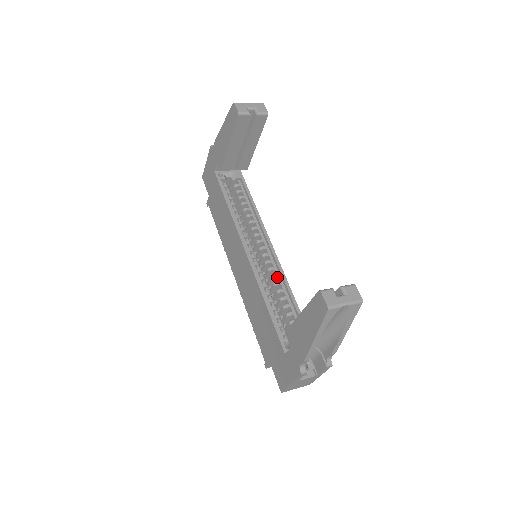
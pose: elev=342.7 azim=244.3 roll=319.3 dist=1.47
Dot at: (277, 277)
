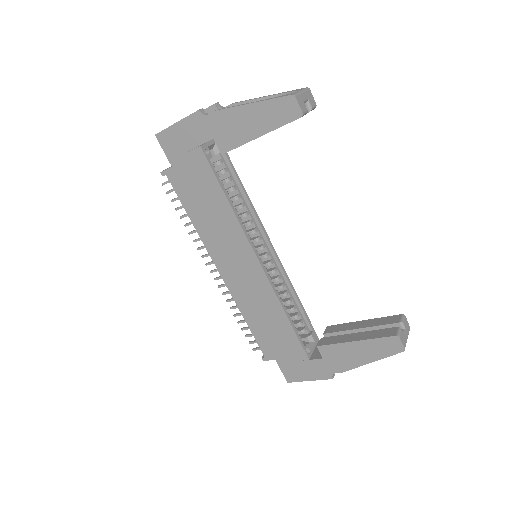
Dot at: (280, 278)
